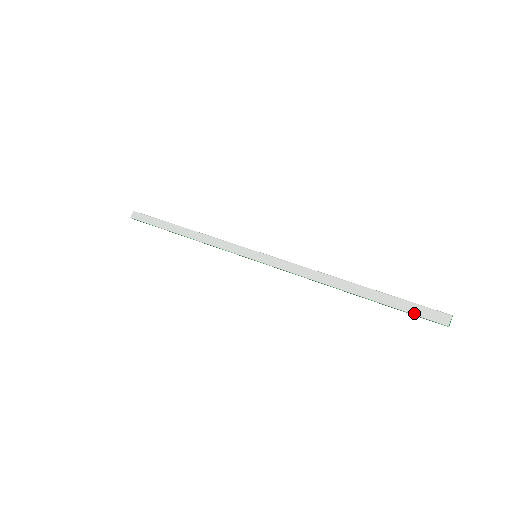
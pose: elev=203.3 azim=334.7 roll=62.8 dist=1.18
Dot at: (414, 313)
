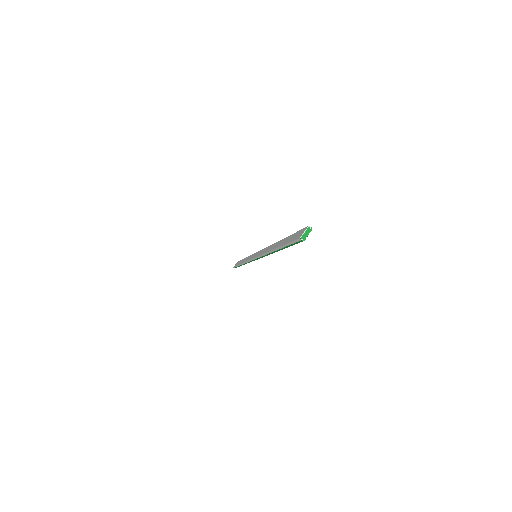
Dot at: (289, 241)
